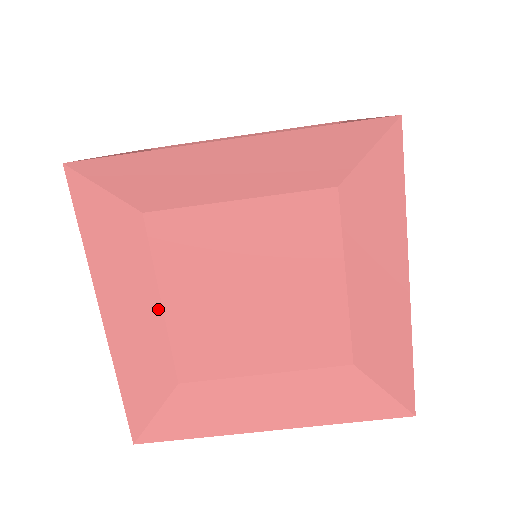
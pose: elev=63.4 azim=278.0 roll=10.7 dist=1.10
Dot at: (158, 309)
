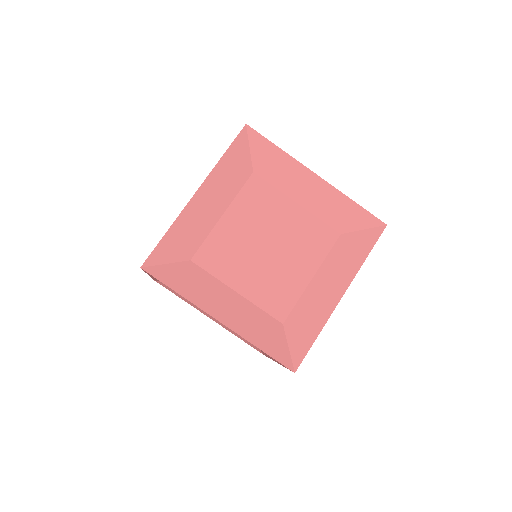
Dot at: (218, 216)
